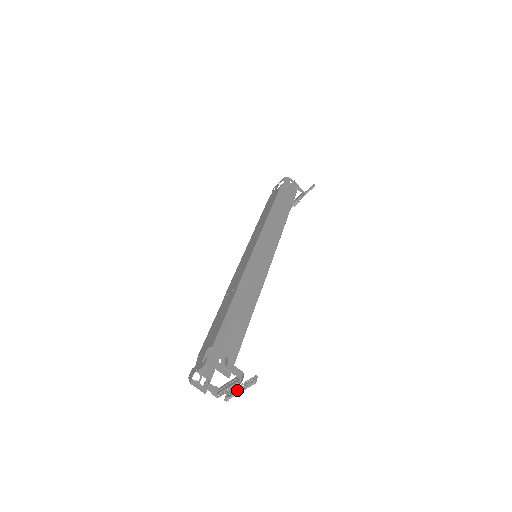
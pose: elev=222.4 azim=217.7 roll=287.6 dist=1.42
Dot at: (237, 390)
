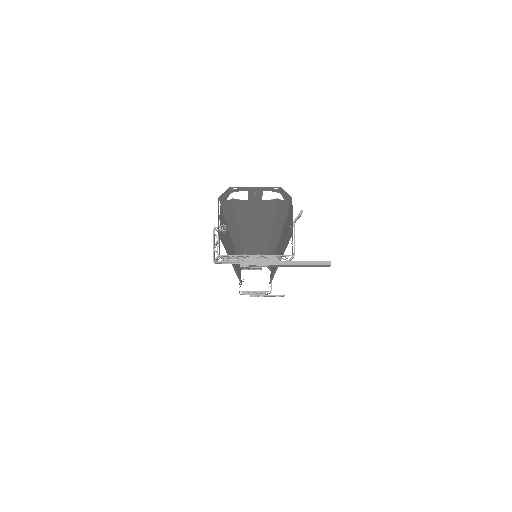
Dot at: (272, 265)
